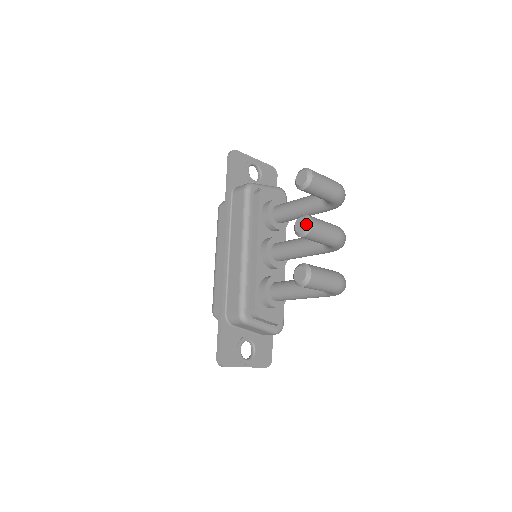
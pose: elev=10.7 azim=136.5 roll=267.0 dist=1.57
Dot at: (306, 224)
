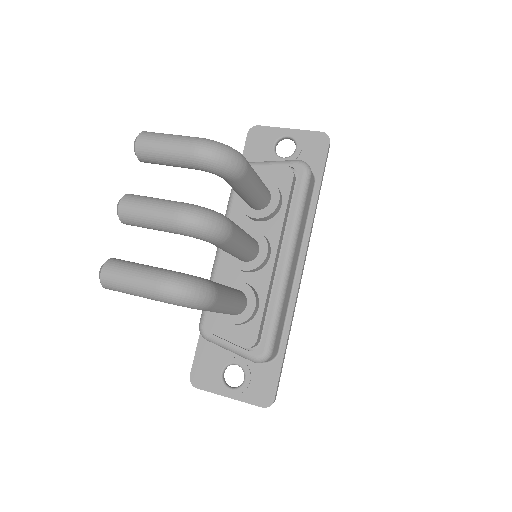
Dot at: (117, 206)
